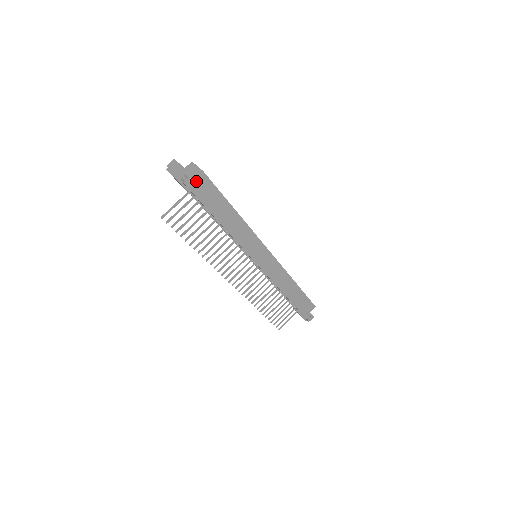
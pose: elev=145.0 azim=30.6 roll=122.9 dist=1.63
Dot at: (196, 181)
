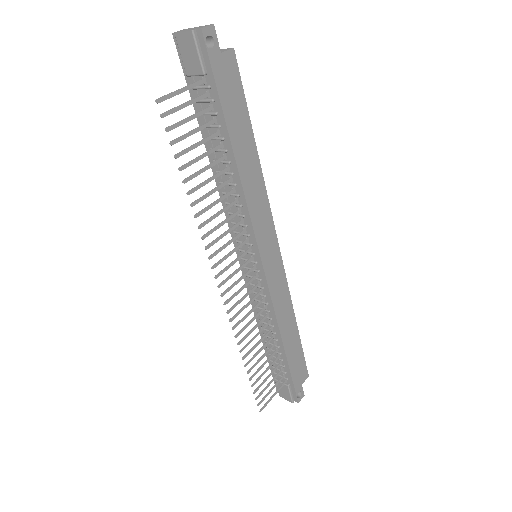
Dot at: (222, 59)
